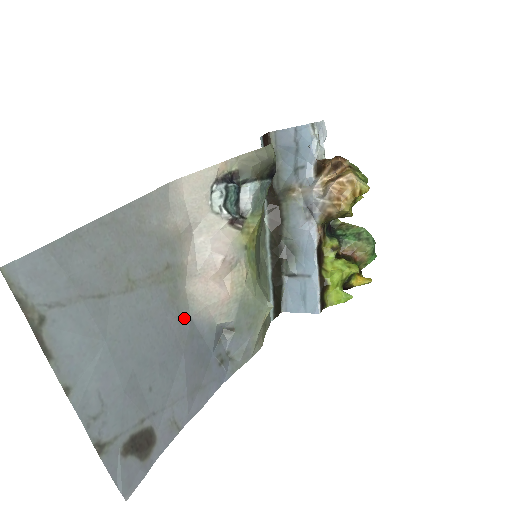
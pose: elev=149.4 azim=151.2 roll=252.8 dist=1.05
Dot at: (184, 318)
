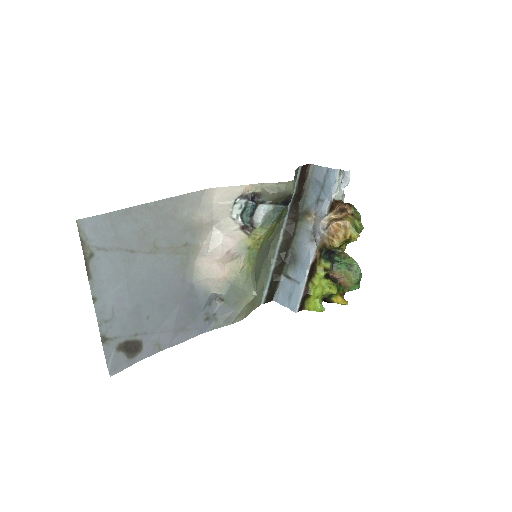
Dot at: (187, 281)
